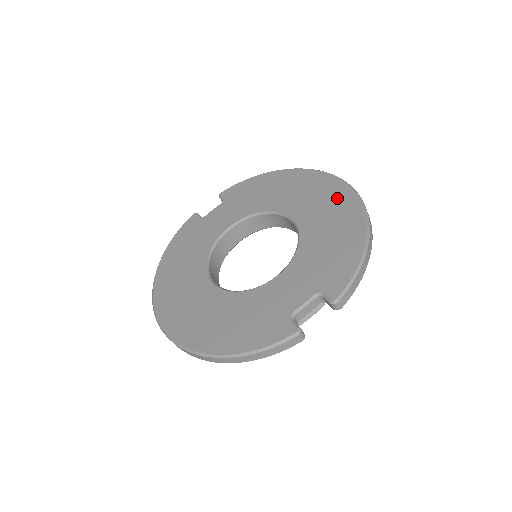
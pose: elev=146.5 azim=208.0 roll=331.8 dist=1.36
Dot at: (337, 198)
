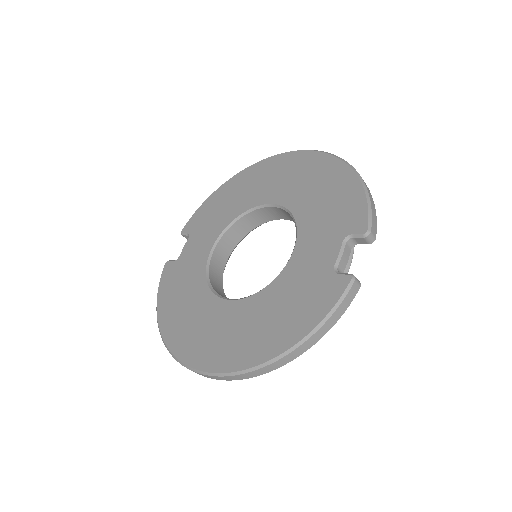
Dot at: (302, 164)
